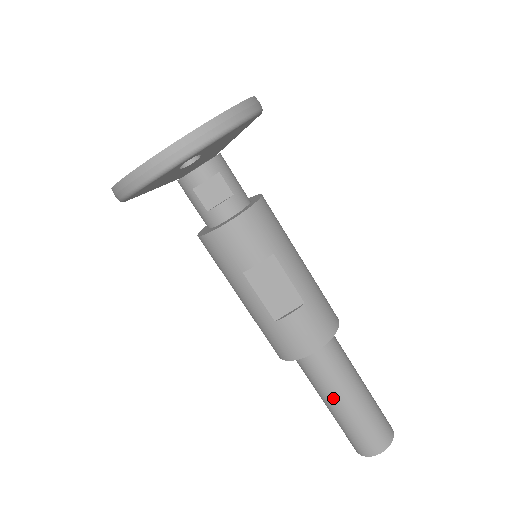
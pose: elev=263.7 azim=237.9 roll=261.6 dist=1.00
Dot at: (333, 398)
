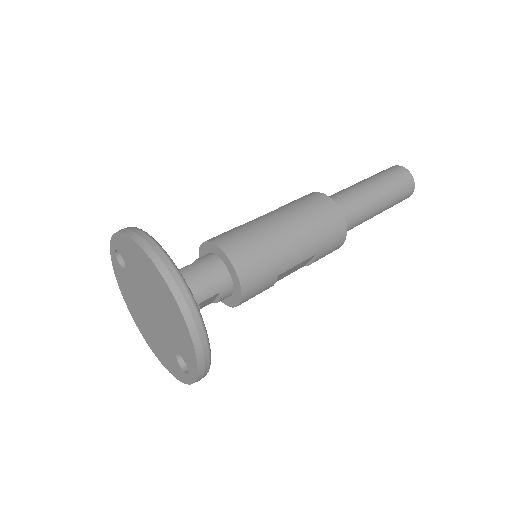
Dot at: occluded
